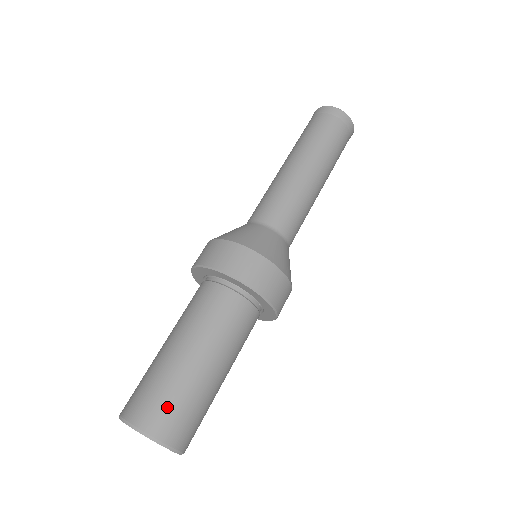
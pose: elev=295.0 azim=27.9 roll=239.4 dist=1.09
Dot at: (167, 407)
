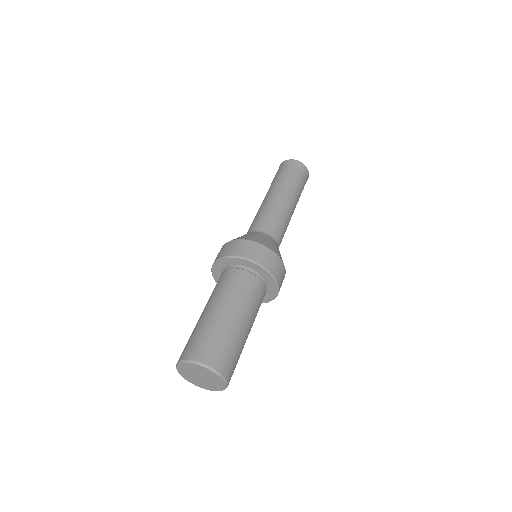
Dot at: (200, 342)
